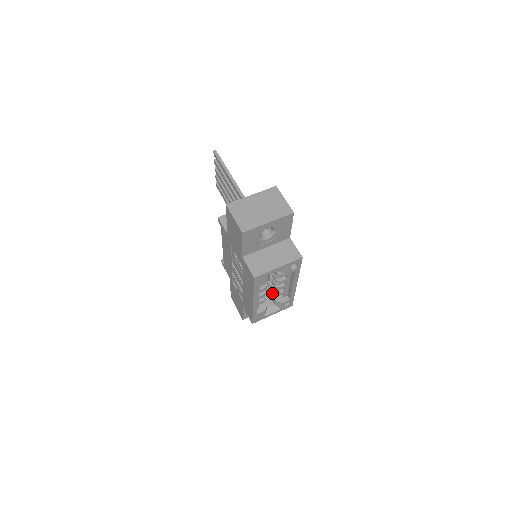
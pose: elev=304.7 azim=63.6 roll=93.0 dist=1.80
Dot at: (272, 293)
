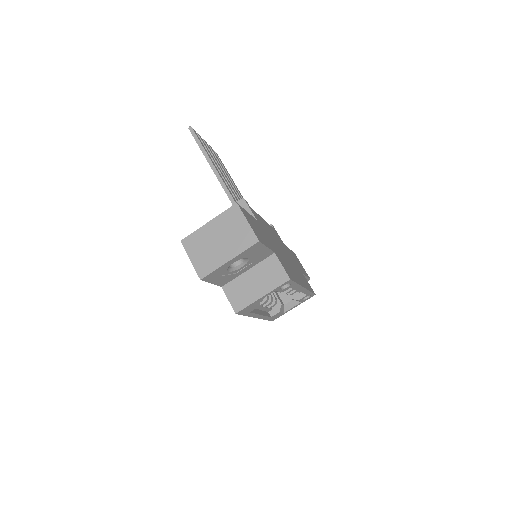
Dot at: occluded
